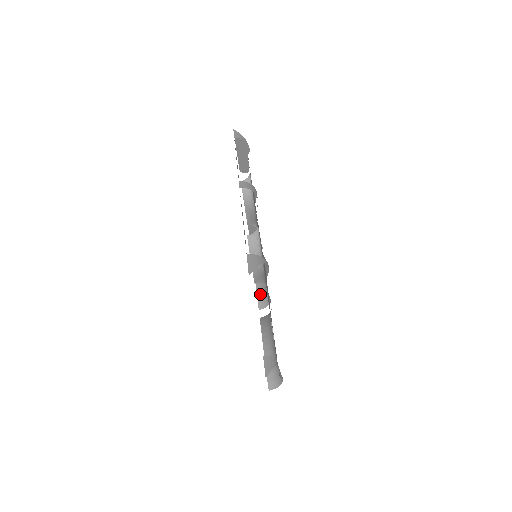
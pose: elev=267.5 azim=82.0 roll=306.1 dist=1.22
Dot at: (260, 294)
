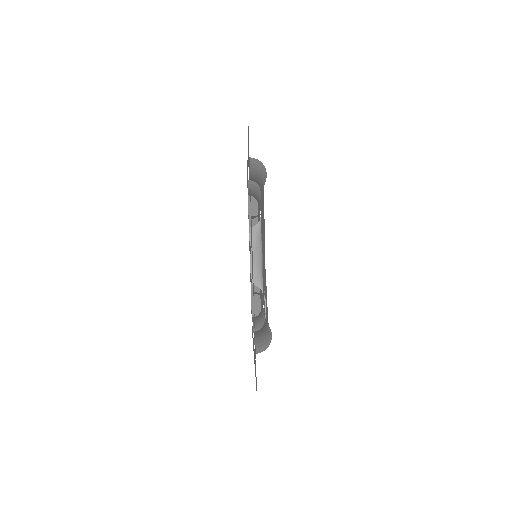
Dot at: (256, 324)
